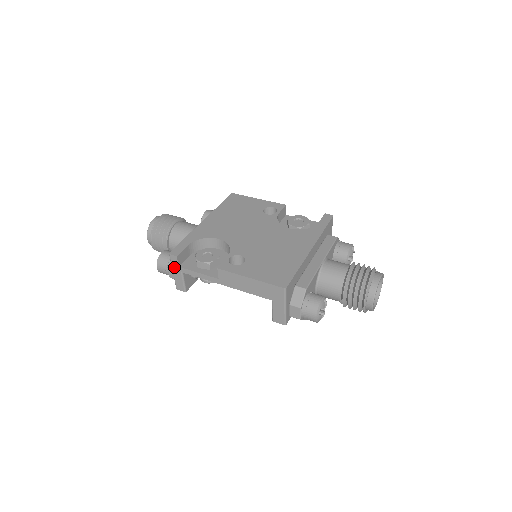
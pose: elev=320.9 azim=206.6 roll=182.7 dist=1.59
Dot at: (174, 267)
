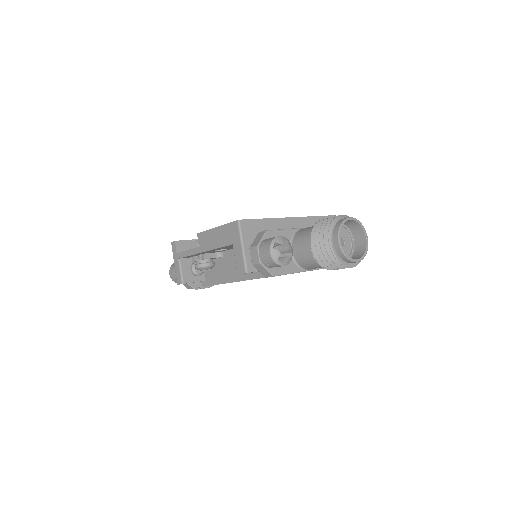
Dot at: (174, 256)
